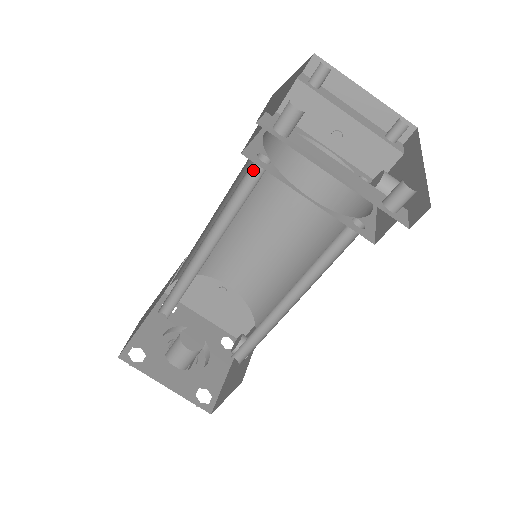
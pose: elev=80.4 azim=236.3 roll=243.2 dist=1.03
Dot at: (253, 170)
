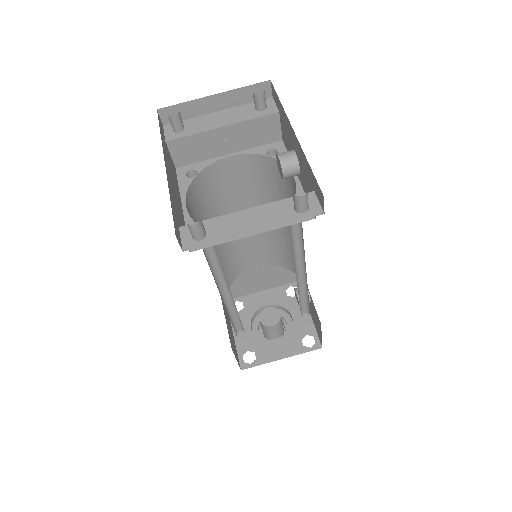
Dot at: occluded
